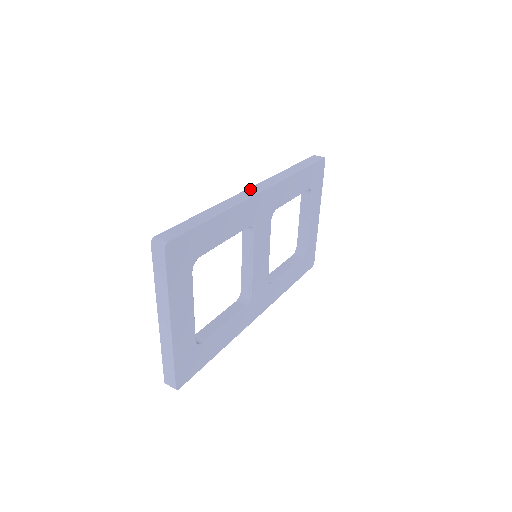
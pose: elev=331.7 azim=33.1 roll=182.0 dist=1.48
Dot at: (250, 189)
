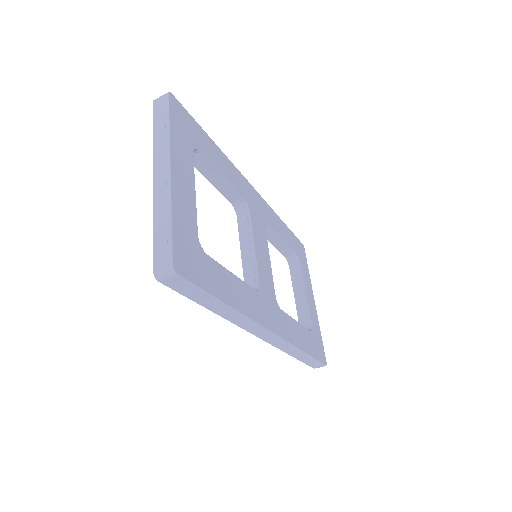
Dot at: occluded
